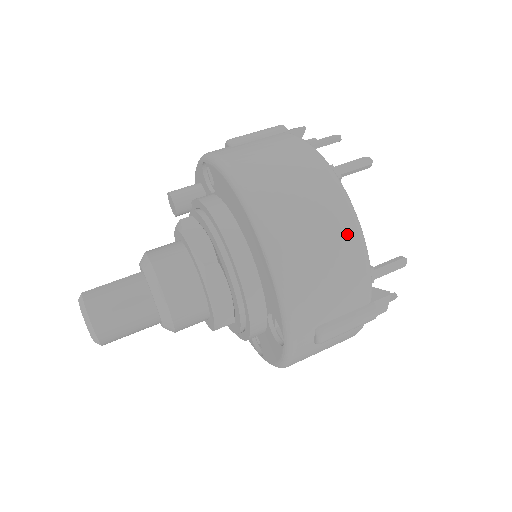
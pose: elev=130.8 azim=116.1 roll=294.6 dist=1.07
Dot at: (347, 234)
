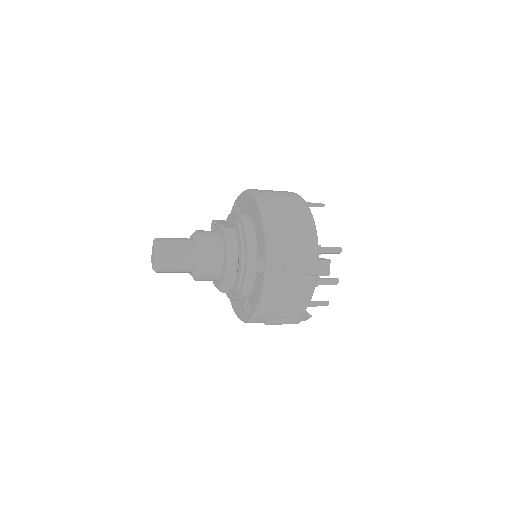
Dot at: (305, 216)
